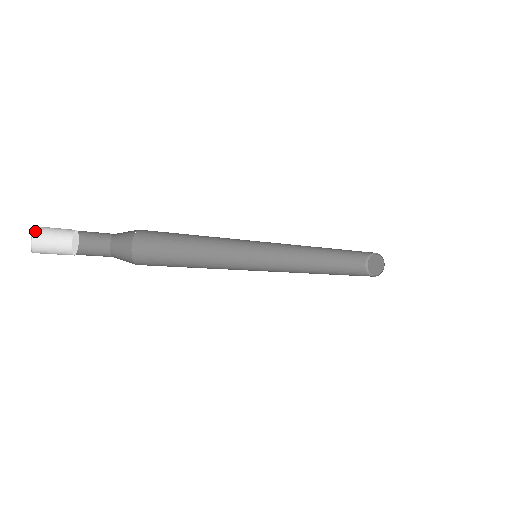
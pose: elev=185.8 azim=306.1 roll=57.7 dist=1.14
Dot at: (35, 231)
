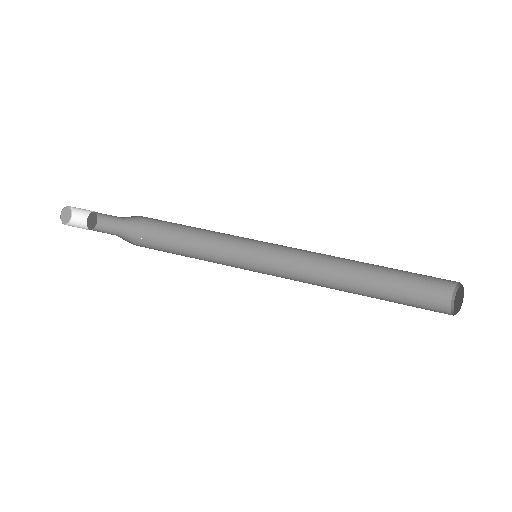
Dot at: (74, 209)
